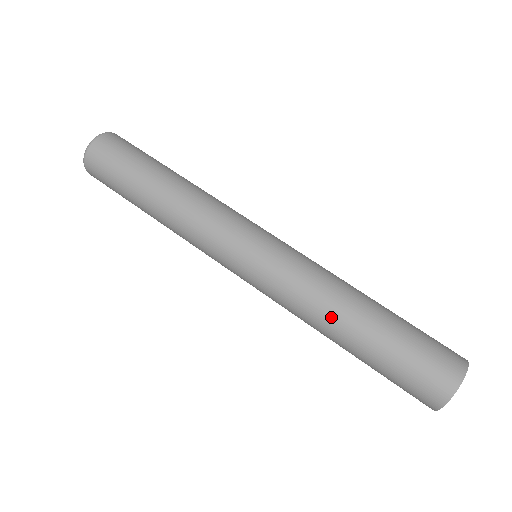
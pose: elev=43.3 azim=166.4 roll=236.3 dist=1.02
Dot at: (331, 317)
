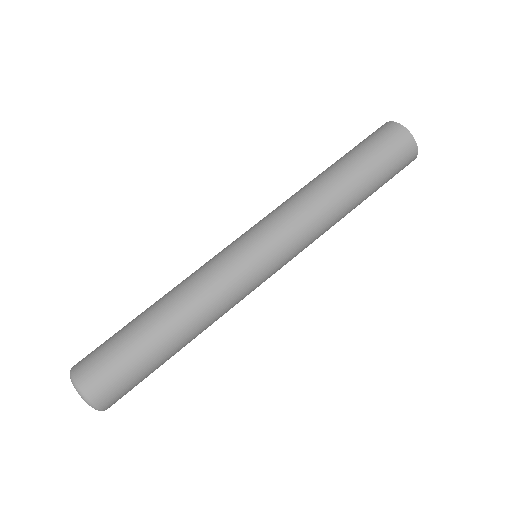
Dot at: (321, 188)
